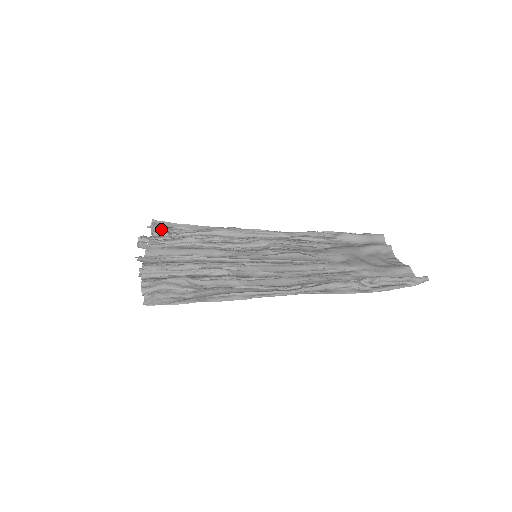
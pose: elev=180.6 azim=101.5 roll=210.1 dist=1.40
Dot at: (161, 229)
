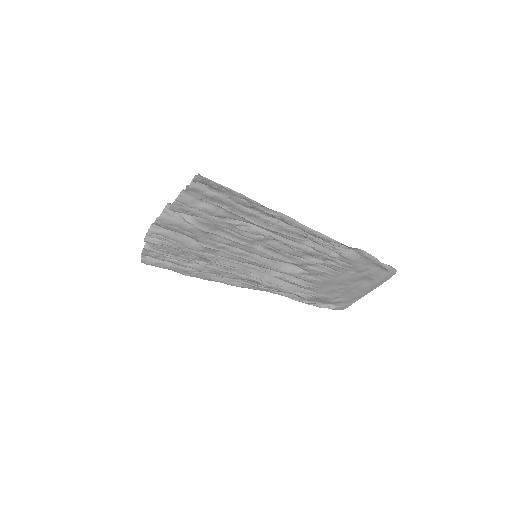
Dot at: (156, 257)
